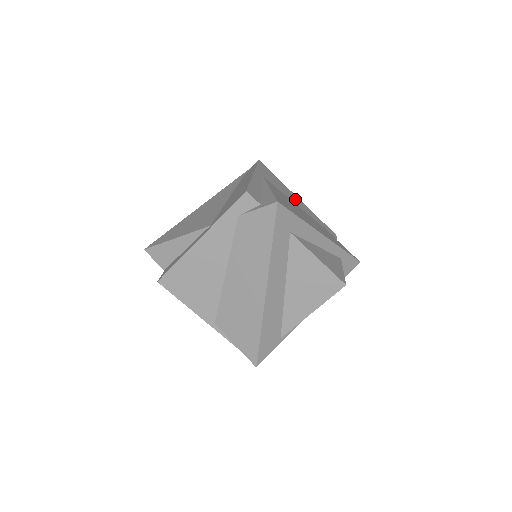
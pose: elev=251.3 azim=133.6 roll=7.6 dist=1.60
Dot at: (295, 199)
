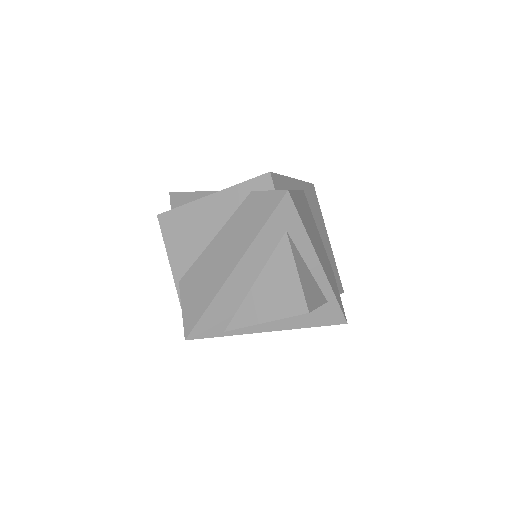
Dot at: (323, 233)
